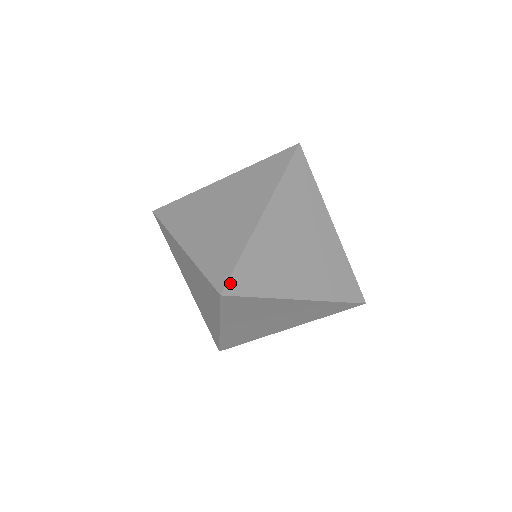
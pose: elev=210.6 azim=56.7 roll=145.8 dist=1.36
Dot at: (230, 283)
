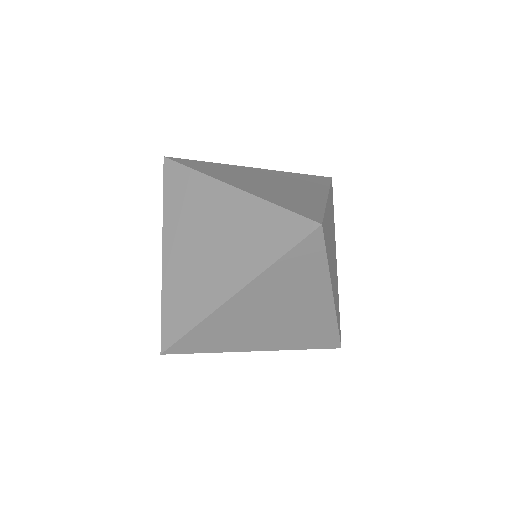
Dot at: (179, 159)
